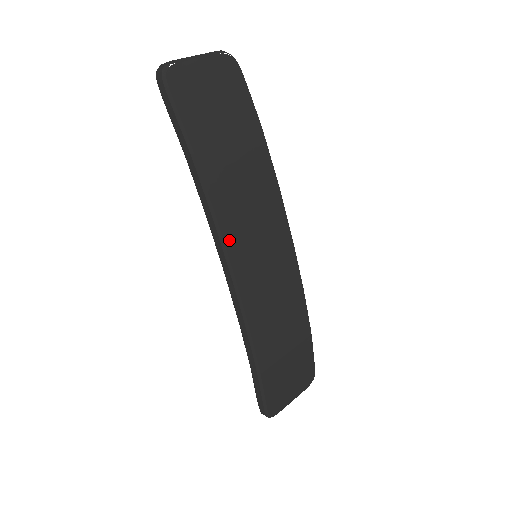
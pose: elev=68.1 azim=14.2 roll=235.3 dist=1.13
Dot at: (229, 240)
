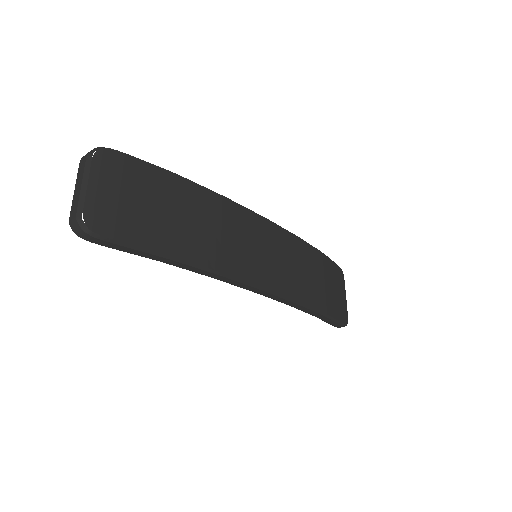
Dot at: (243, 274)
